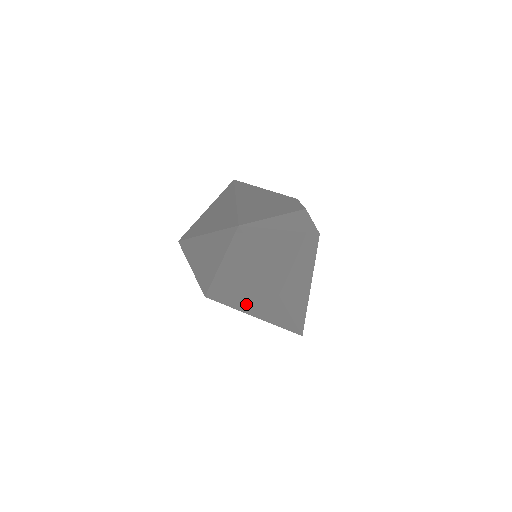
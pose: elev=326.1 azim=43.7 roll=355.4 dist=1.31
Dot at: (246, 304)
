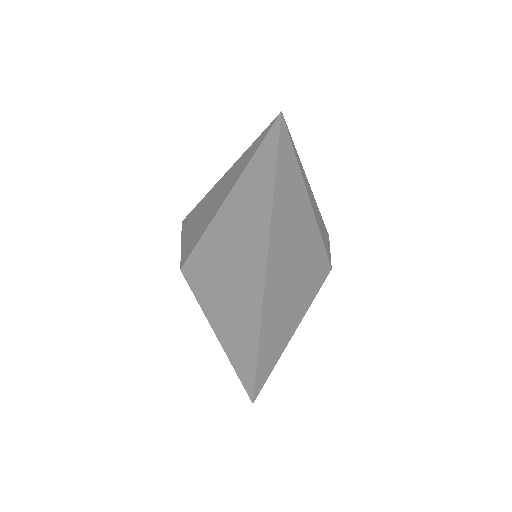
Dot at: (219, 301)
